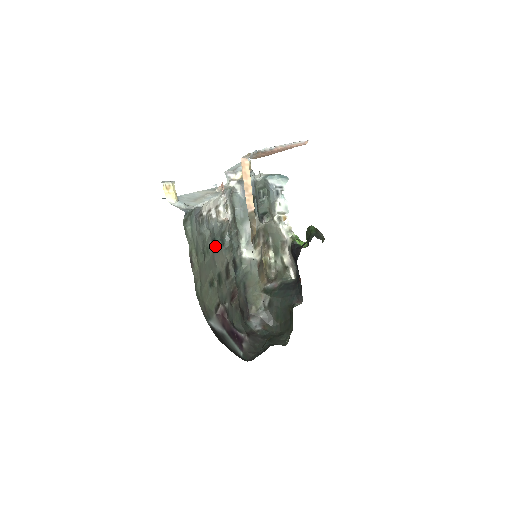
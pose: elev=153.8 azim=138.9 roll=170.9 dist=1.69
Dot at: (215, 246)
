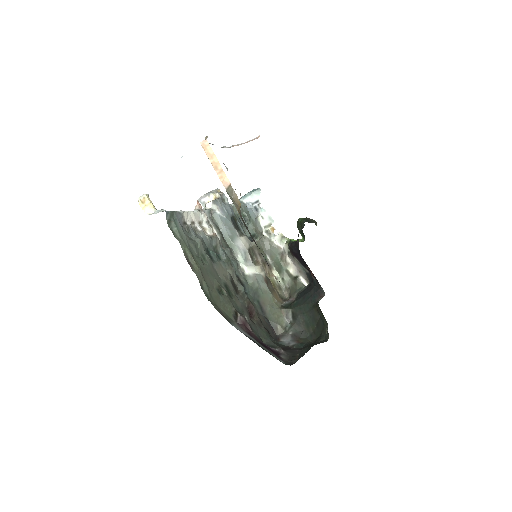
Dot at: (211, 258)
